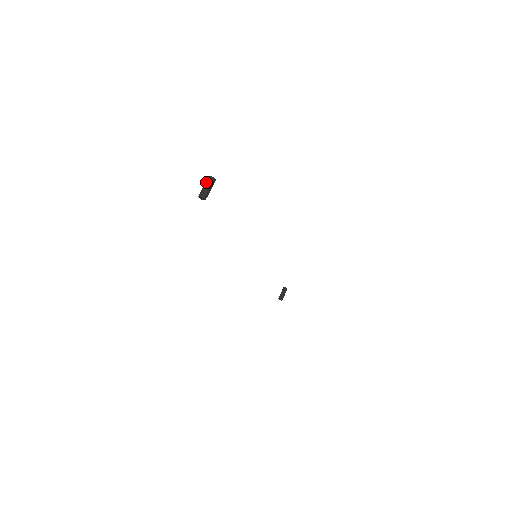
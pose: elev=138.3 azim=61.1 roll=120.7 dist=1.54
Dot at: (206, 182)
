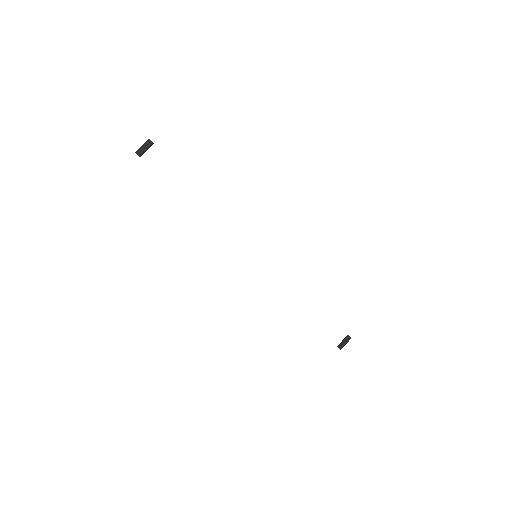
Dot at: (145, 143)
